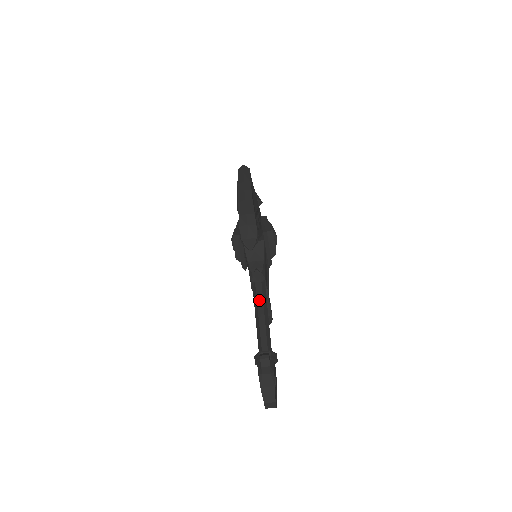
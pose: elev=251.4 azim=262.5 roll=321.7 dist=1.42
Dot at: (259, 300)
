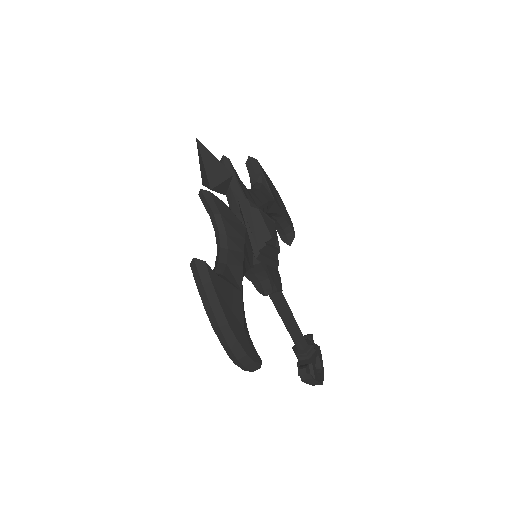
Dot at: (279, 310)
